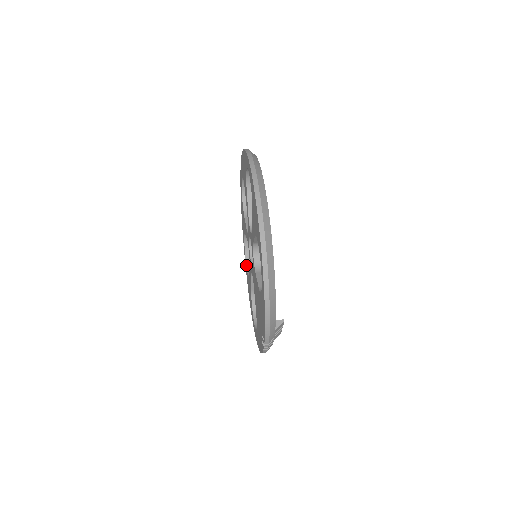
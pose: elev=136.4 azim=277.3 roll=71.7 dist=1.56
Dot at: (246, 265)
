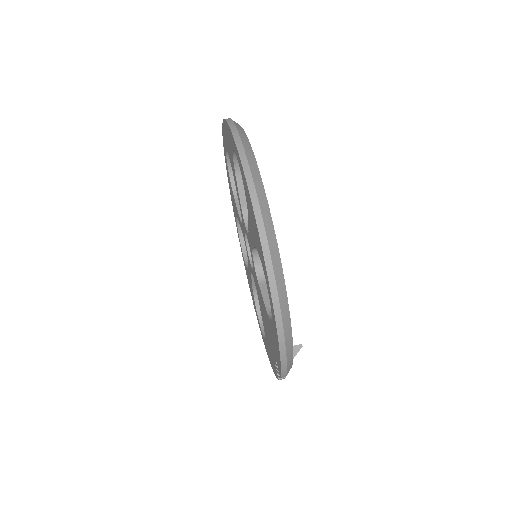
Dot at: (242, 251)
